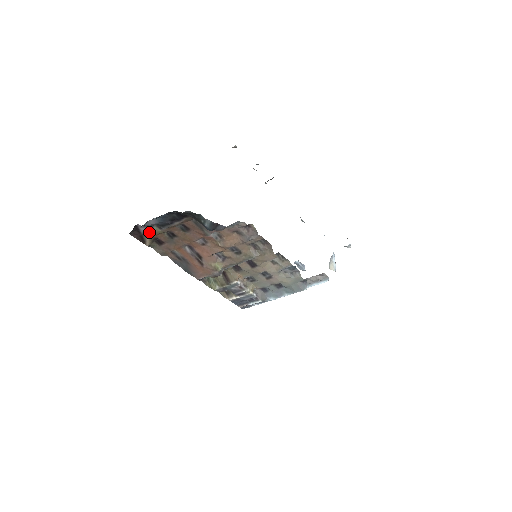
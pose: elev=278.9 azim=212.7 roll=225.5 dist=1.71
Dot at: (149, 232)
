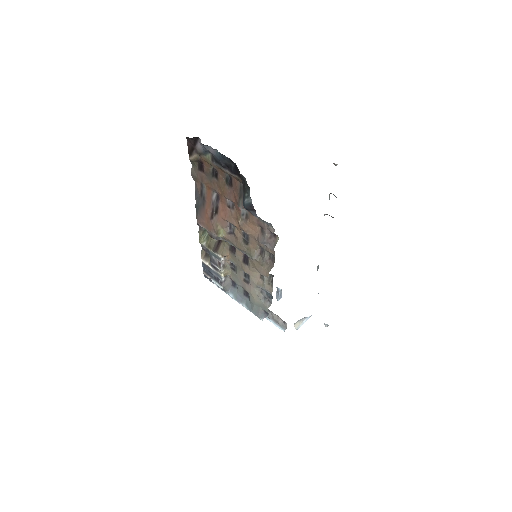
Dot at: (202, 152)
